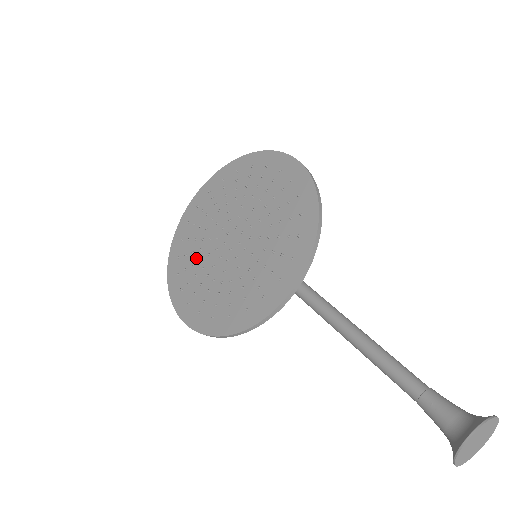
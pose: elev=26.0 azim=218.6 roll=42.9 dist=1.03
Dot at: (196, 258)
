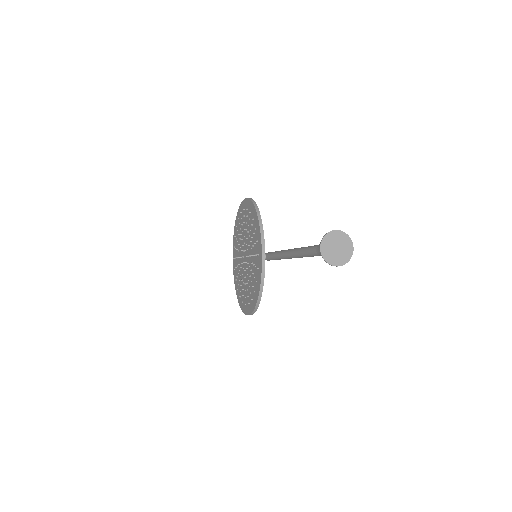
Dot at: (241, 282)
